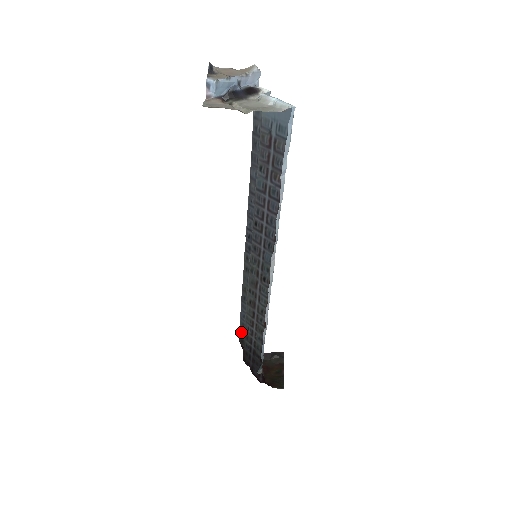
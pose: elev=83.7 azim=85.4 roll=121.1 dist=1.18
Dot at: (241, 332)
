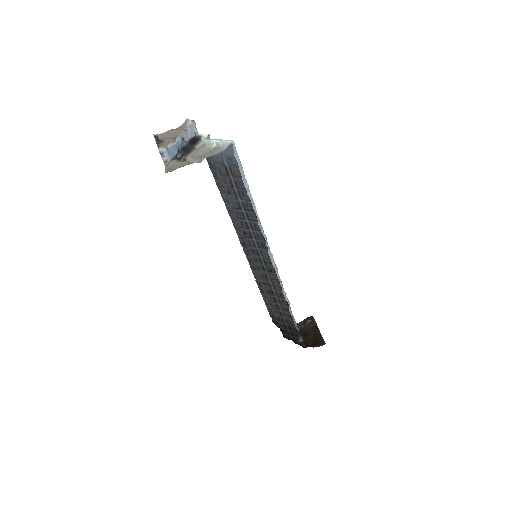
Dot at: (272, 316)
